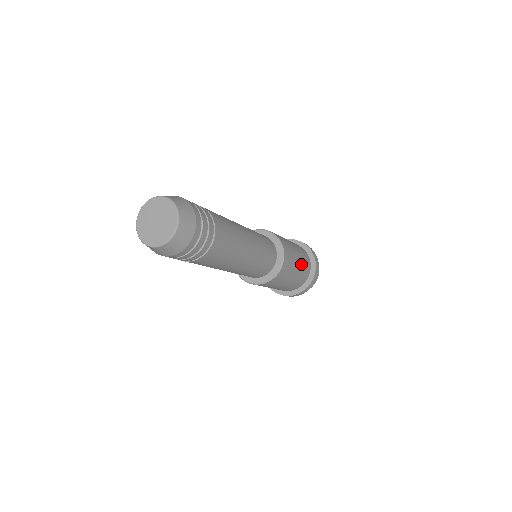
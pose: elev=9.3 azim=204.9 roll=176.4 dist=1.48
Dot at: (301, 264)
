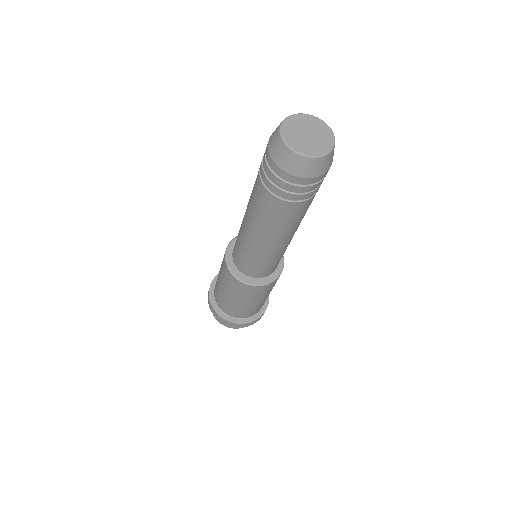
Dot at: occluded
